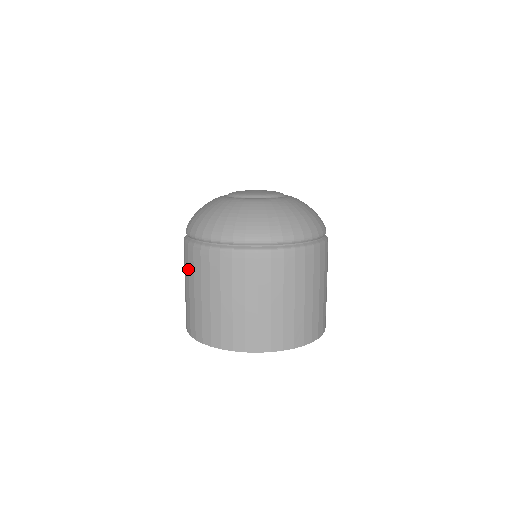
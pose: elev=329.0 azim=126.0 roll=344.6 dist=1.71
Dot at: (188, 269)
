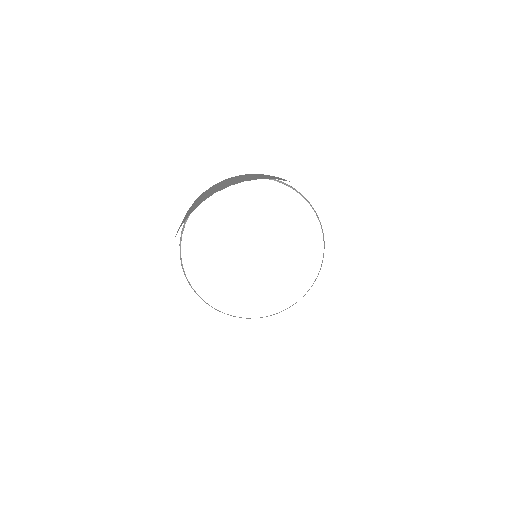
Dot at: occluded
